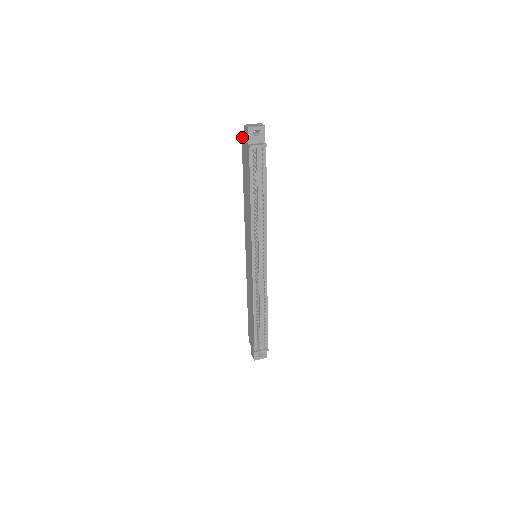
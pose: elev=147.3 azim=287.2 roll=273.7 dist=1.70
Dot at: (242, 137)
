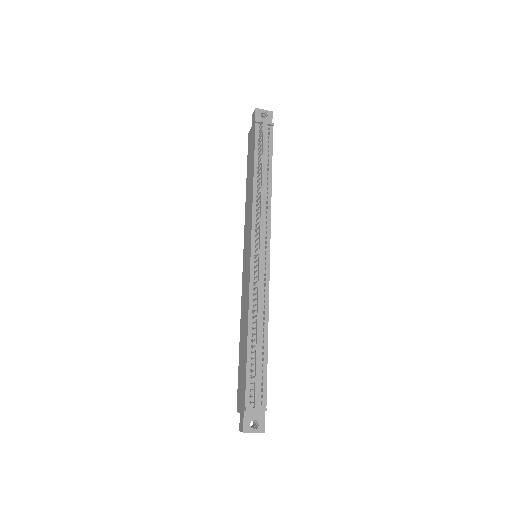
Dot at: (249, 131)
